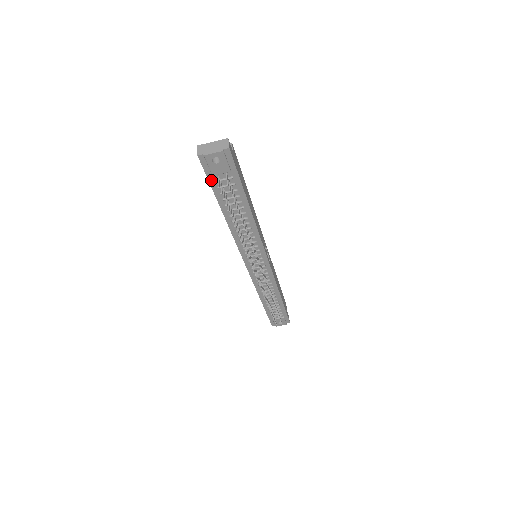
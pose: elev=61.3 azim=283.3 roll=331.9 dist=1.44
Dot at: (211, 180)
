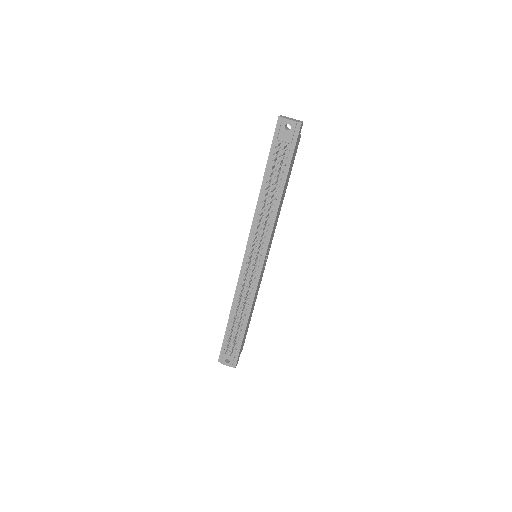
Dot at: (274, 144)
